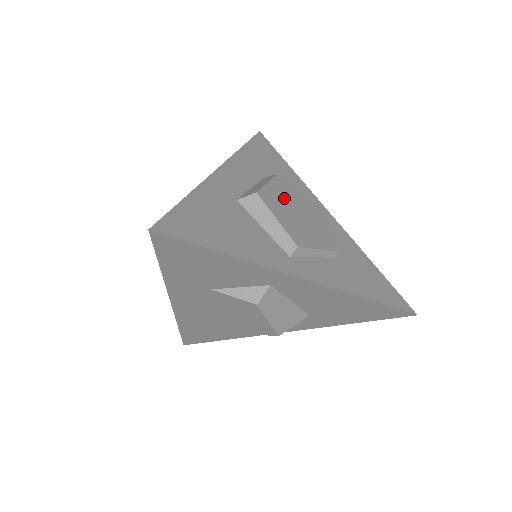
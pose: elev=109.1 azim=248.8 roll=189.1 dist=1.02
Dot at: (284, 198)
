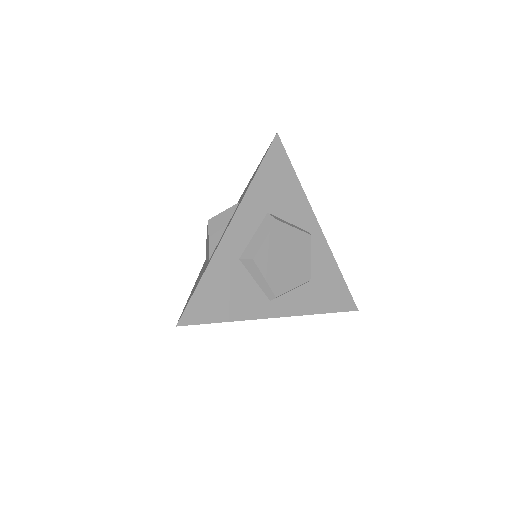
Dot at: (276, 248)
